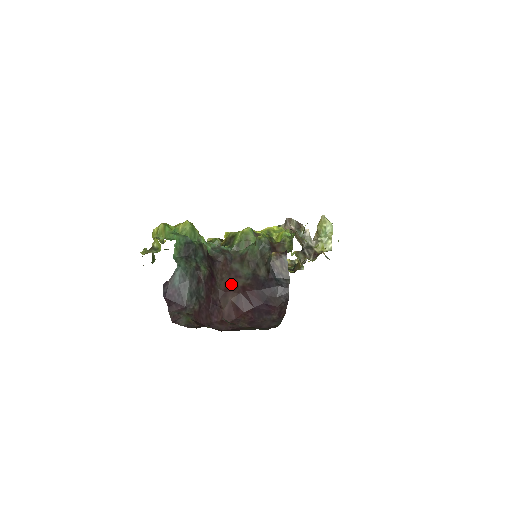
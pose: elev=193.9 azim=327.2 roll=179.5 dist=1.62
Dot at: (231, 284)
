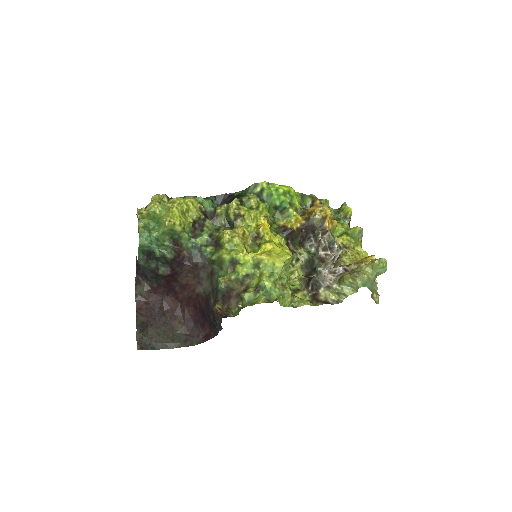
Dot at: (191, 285)
